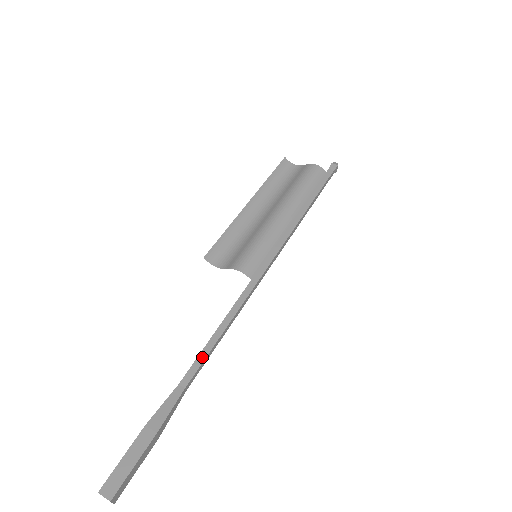
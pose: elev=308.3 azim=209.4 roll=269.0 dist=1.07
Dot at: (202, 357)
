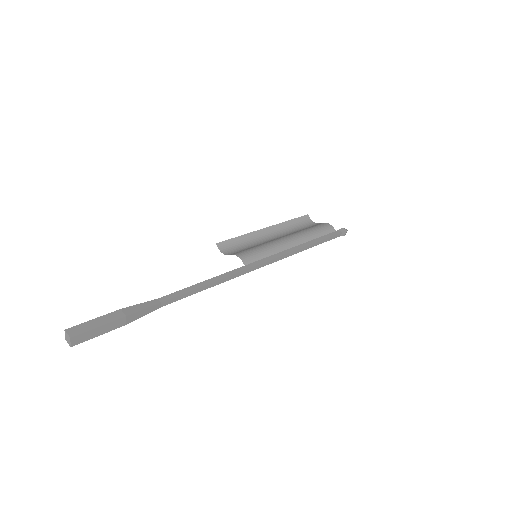
Dot at: (184, 291)
